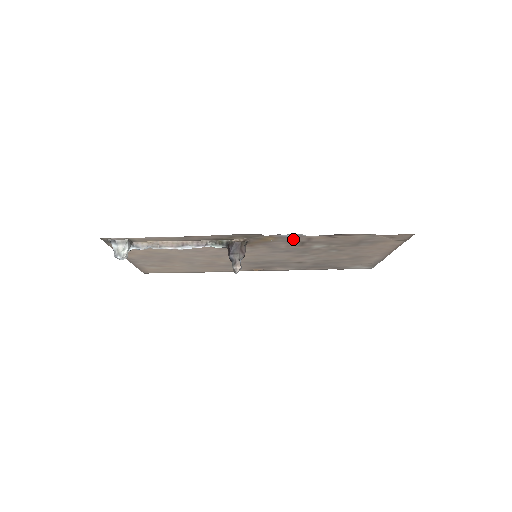
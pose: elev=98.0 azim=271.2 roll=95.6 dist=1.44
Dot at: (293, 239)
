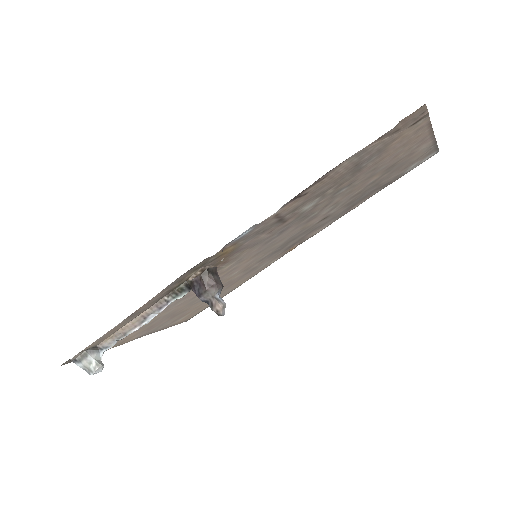
Dot at: (258, 229)
